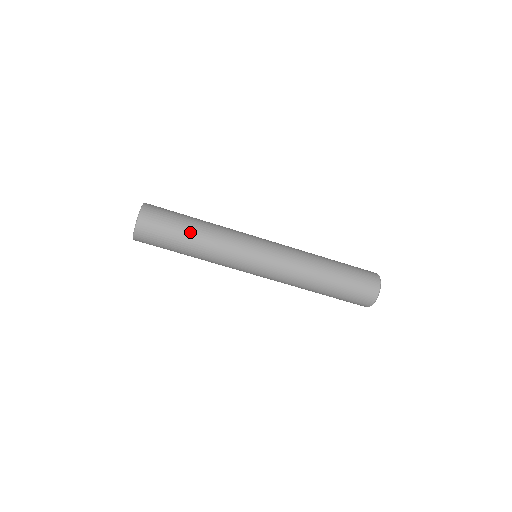
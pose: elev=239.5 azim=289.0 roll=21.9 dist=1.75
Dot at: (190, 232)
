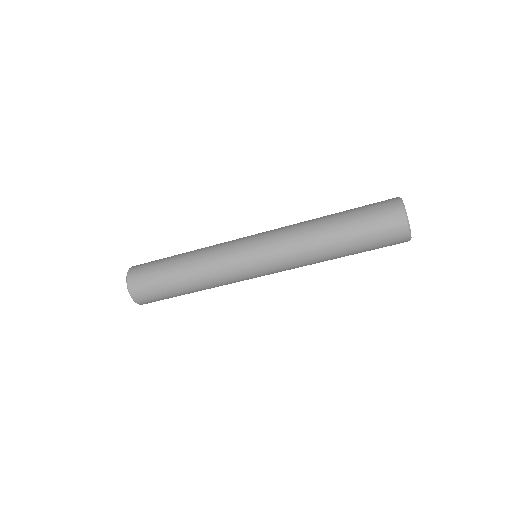
Dot at: (177, 279)
